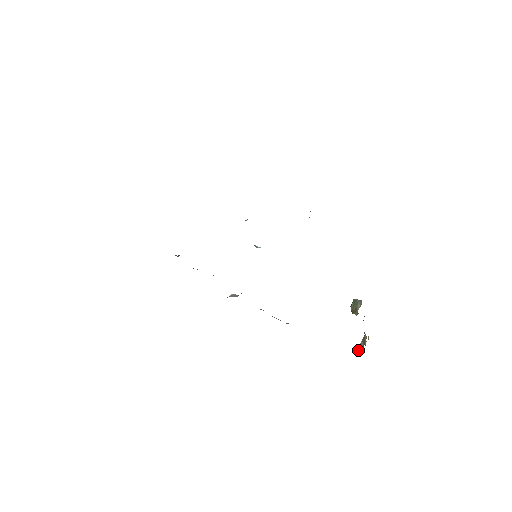
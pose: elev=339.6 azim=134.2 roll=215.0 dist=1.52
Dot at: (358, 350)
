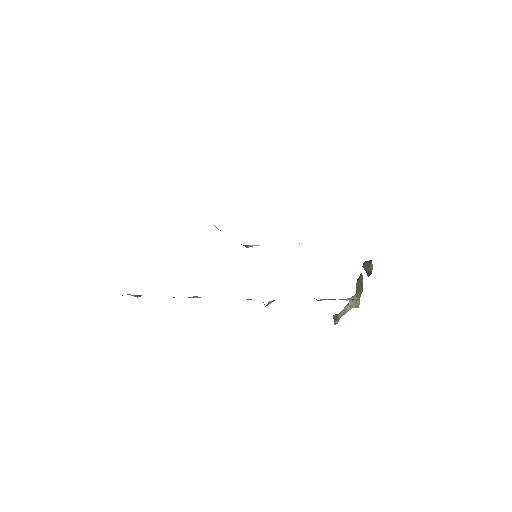
Dot at: (338, 320)
